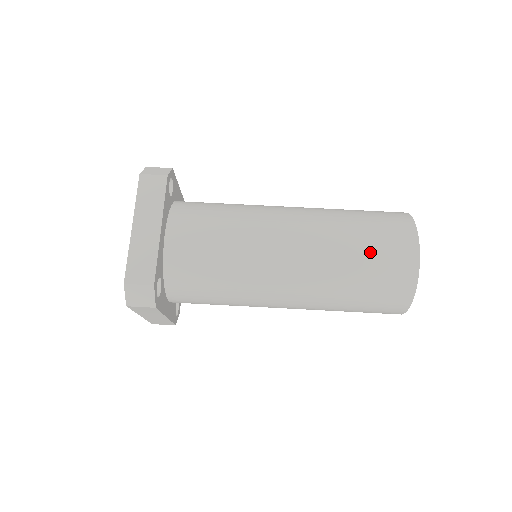
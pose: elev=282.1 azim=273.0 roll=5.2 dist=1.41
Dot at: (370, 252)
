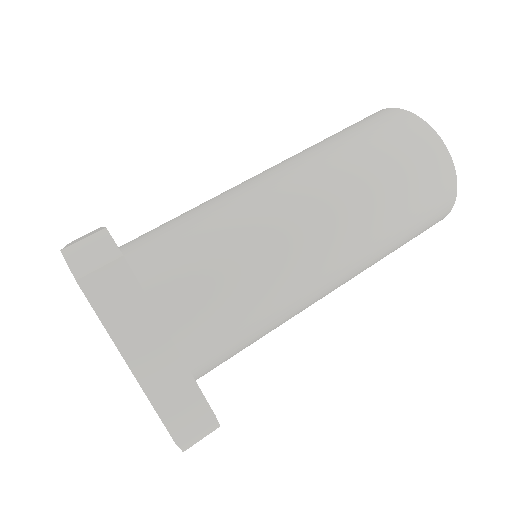
Dot at: (410, 196)
